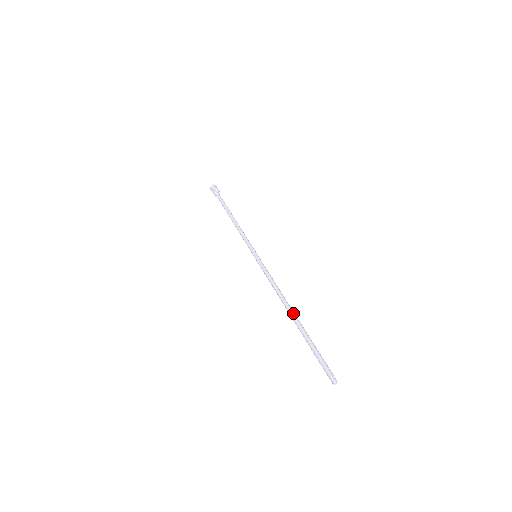
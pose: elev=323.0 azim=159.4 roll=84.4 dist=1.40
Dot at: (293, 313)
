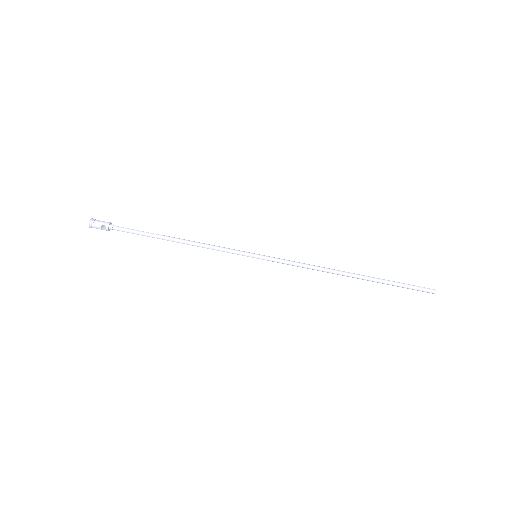
Dot at: (354, 277)
